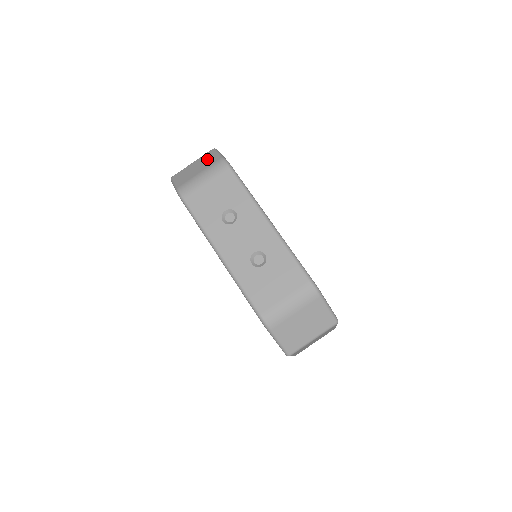
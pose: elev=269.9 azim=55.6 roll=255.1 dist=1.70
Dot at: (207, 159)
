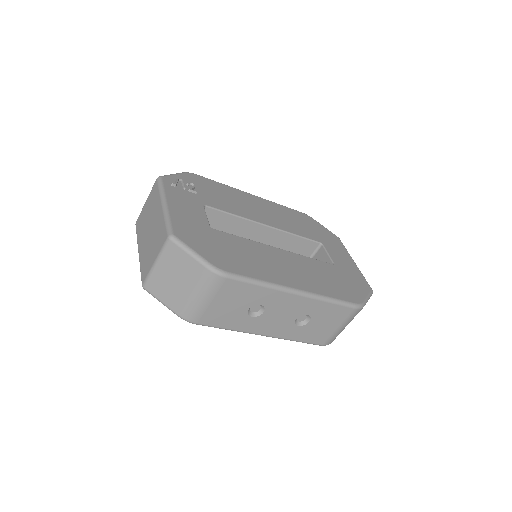
Dot at: (180, 265)
